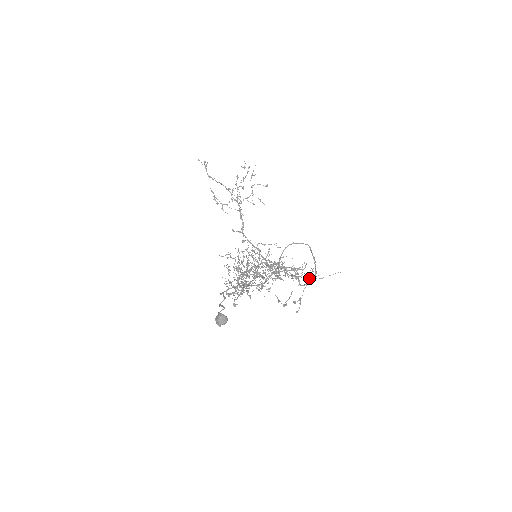
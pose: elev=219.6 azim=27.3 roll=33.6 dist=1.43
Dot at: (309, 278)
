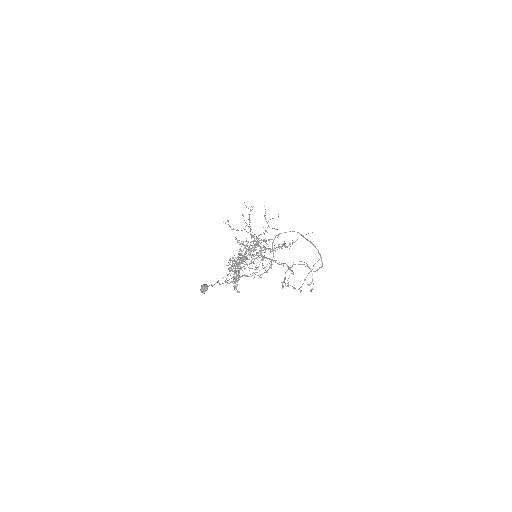
Dot at: (285, 246)
